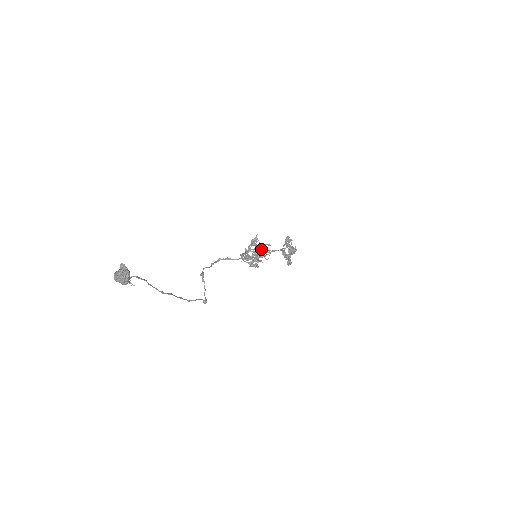
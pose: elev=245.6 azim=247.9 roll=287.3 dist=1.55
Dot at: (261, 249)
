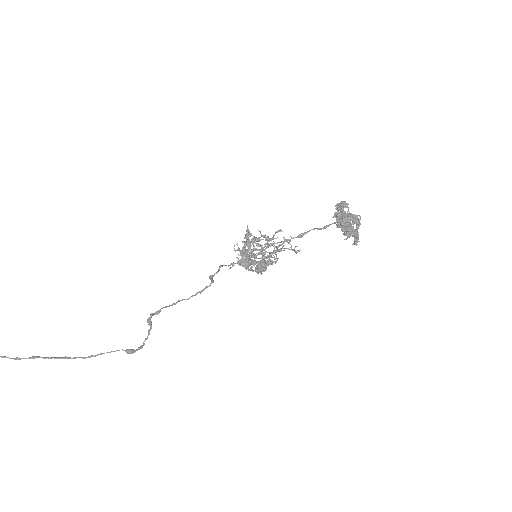
Dot at: (279, 242)
